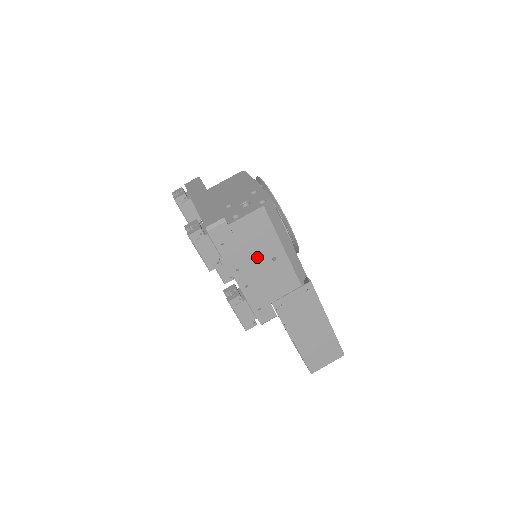
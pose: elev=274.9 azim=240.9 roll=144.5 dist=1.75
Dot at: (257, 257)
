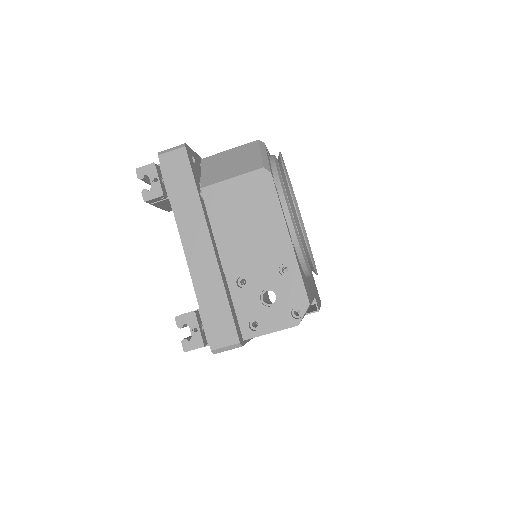
Dot at: occluded
